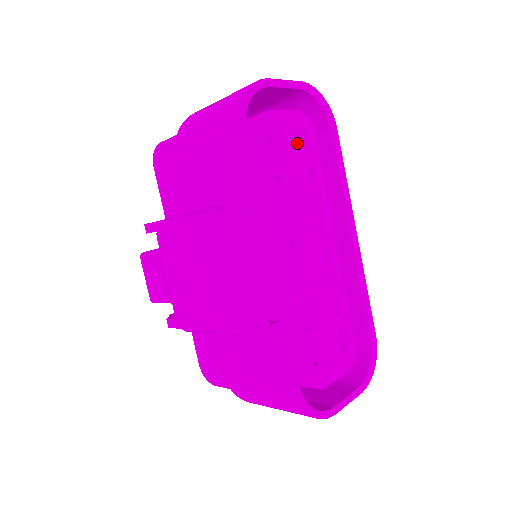
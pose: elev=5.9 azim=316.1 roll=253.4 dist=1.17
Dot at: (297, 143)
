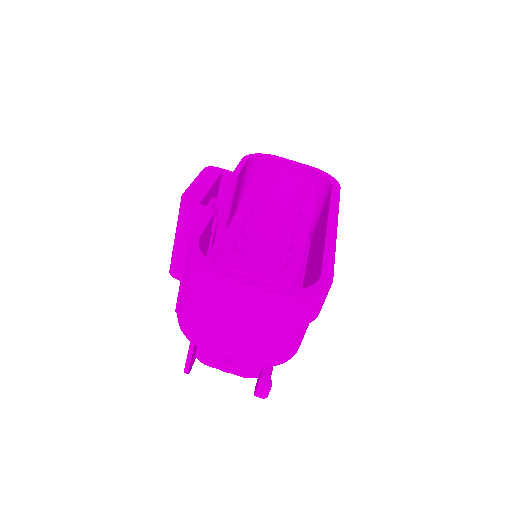
Dot at: (295, 181)
